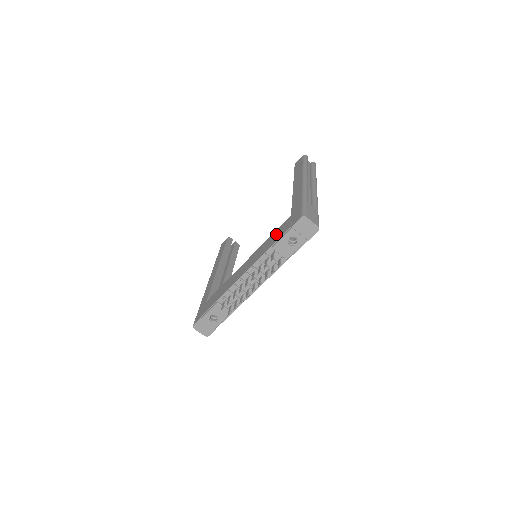
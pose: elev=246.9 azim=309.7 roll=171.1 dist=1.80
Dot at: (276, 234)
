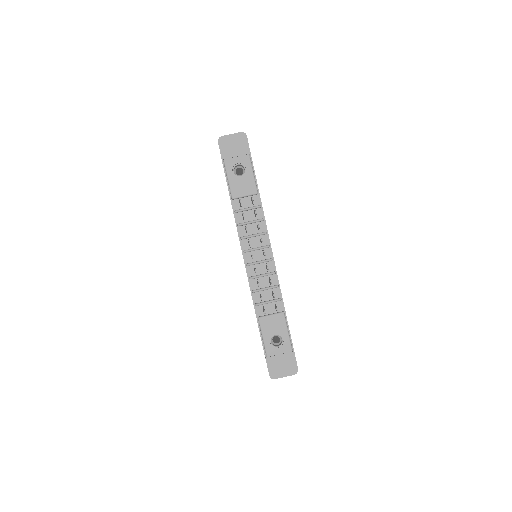
Dot at: occluded
